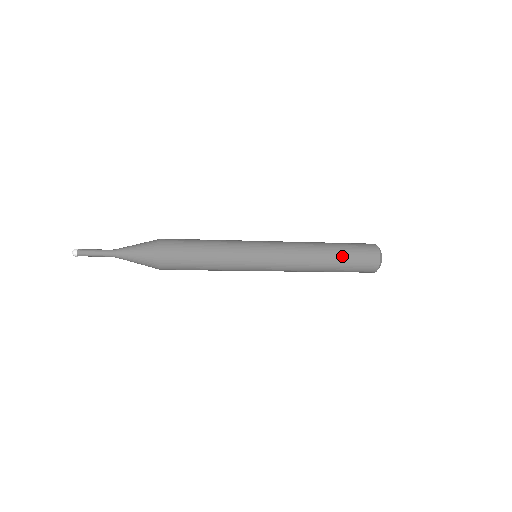
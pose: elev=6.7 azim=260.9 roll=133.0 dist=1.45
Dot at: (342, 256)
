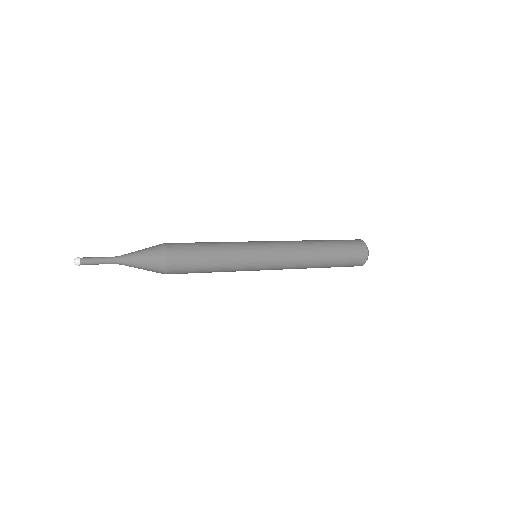
Dot at: (335, 260)
